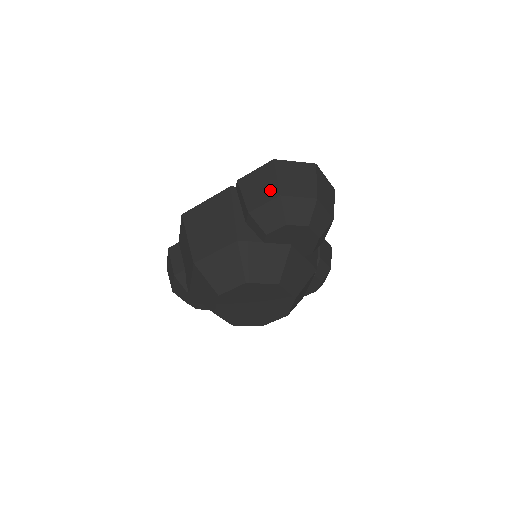
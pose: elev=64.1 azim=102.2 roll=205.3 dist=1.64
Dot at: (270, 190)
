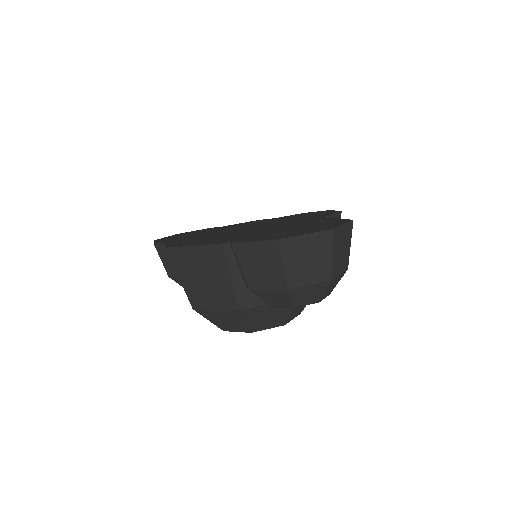
Dot at: (275, 278)
